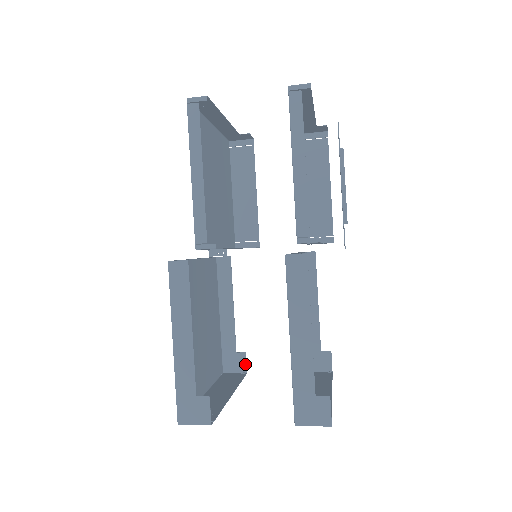
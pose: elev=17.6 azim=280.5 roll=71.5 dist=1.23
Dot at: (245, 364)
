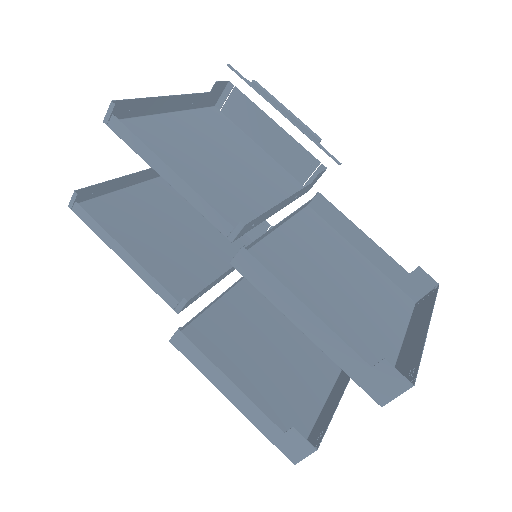
Dot at: occluded
